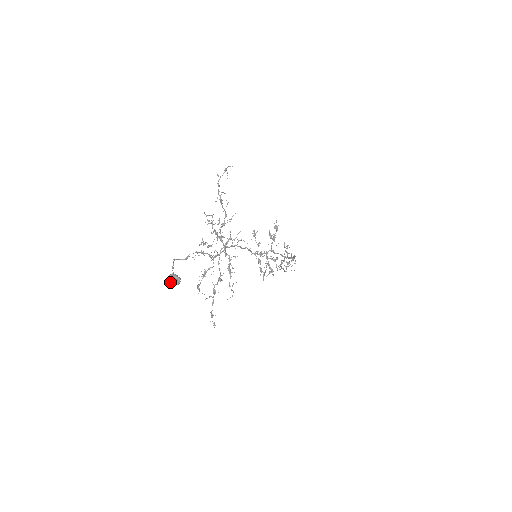
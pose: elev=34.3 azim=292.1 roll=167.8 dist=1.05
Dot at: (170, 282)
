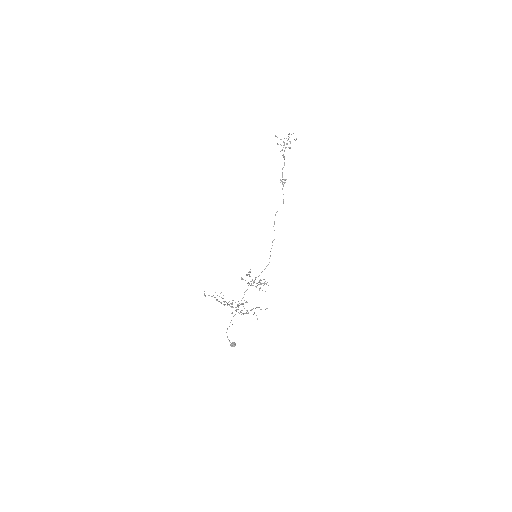
Dot at: occluded
